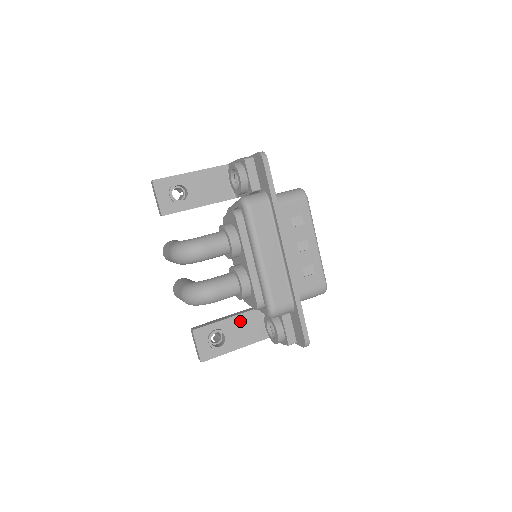
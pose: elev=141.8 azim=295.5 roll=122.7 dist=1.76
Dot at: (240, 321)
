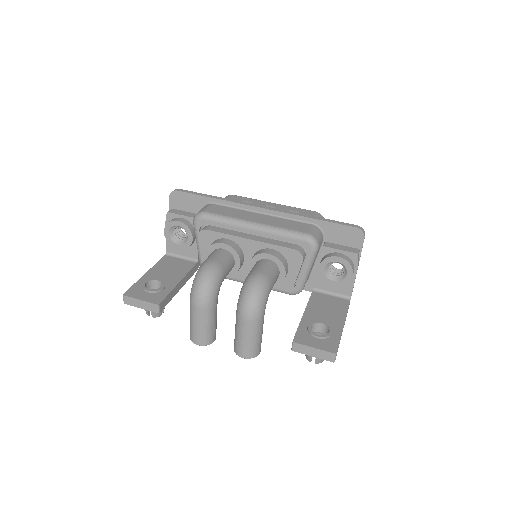
Dot at: (314, 309)
